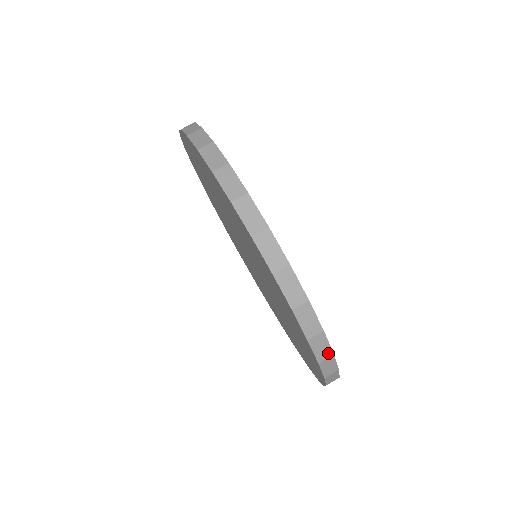
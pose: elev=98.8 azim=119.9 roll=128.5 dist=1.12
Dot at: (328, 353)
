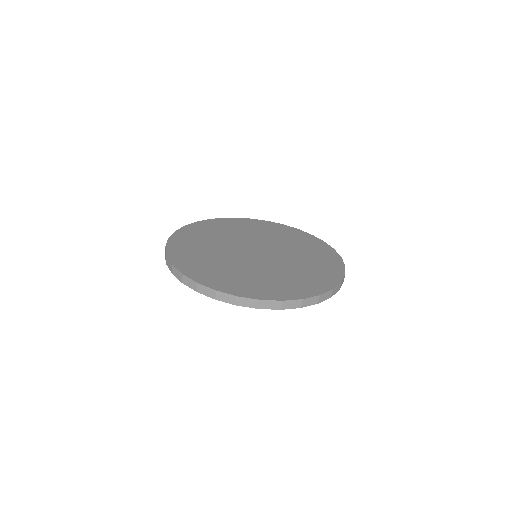
Dot at: (339, 285)
